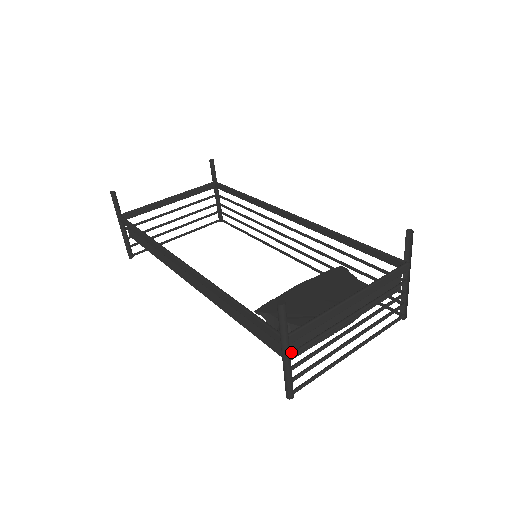
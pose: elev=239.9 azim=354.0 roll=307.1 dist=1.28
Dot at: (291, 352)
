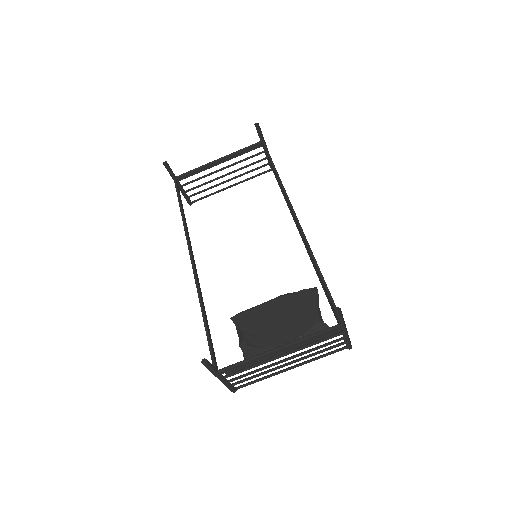
Dot at: (226, 376)
